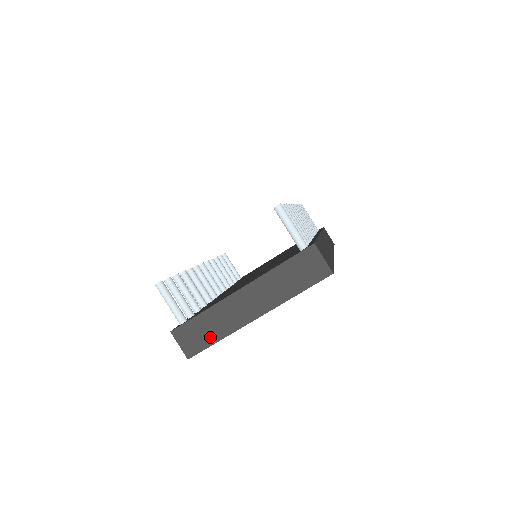
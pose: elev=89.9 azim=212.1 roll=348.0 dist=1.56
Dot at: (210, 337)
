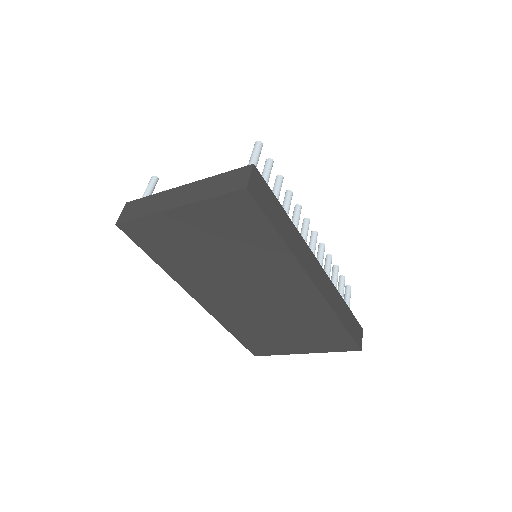
Dot at: (140, 213)
